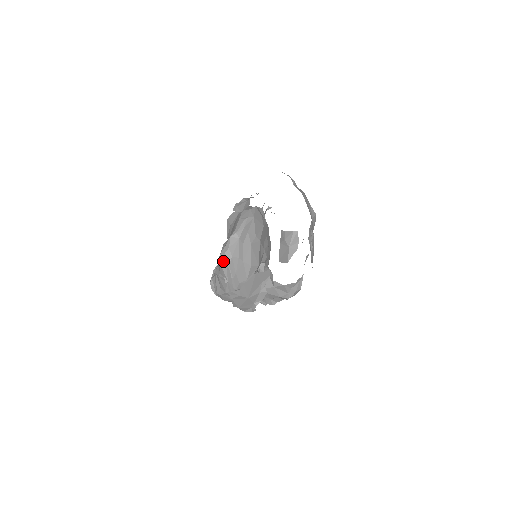
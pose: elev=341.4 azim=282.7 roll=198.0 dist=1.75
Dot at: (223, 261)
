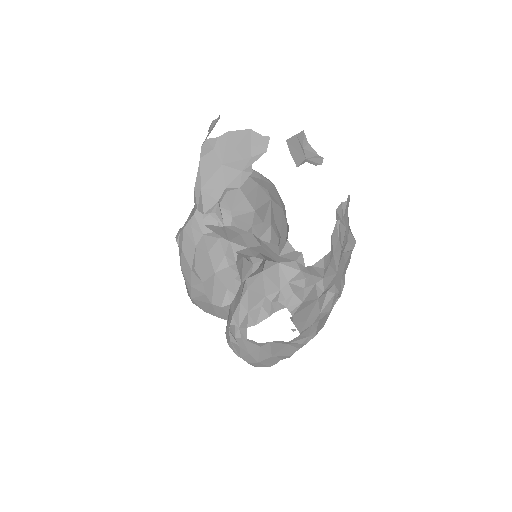
Dot at: occluded
